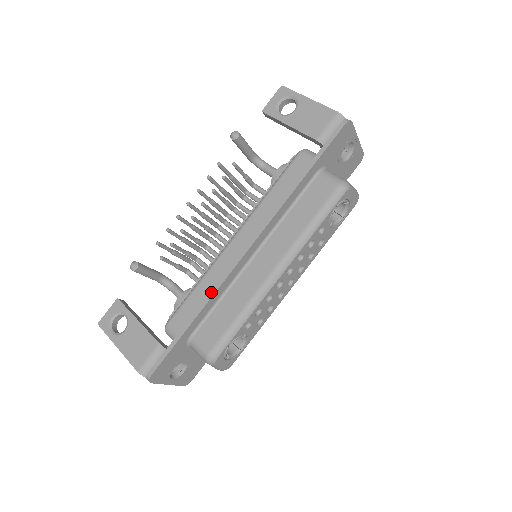
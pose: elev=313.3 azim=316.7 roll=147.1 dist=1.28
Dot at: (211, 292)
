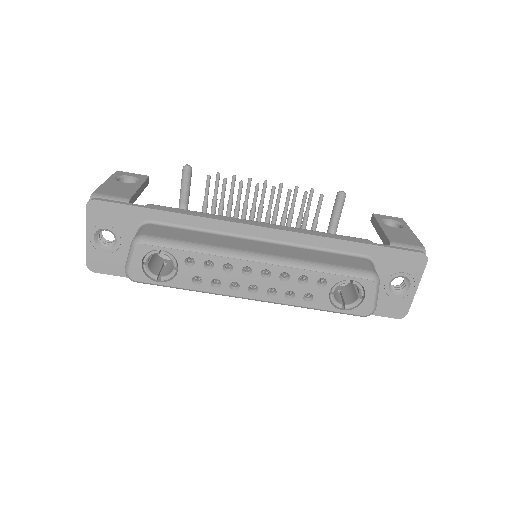
Dot at: (205, 215)
